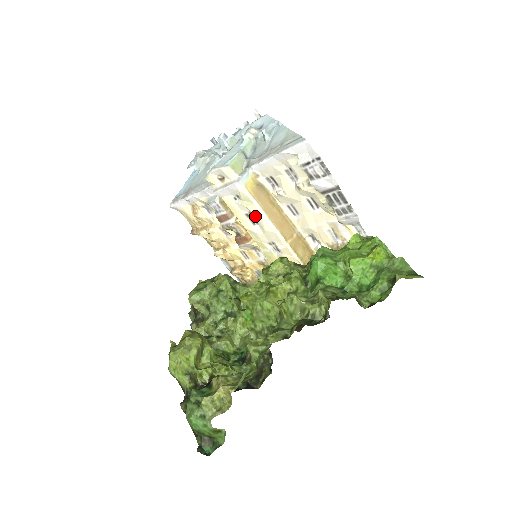
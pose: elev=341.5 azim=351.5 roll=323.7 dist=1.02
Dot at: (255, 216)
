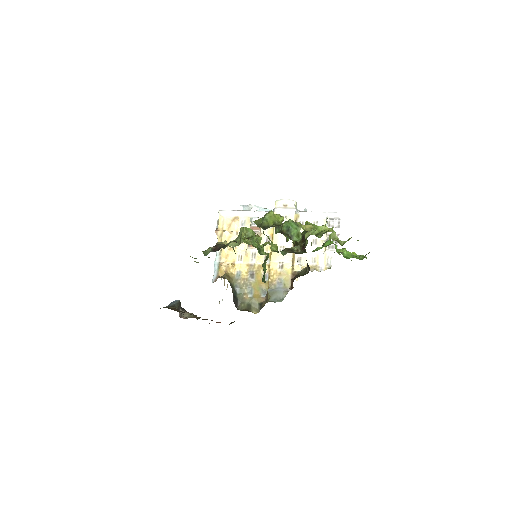
Dot at: occluded
